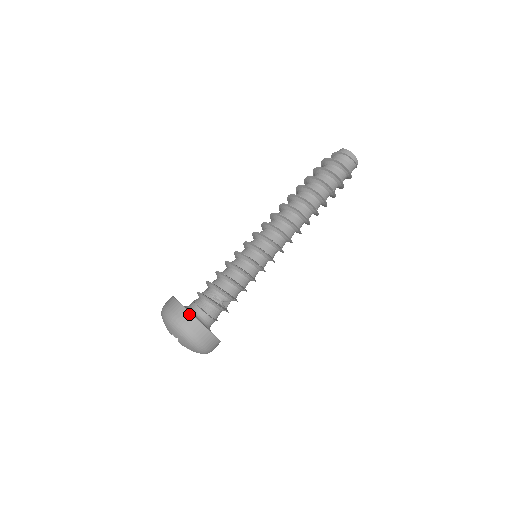
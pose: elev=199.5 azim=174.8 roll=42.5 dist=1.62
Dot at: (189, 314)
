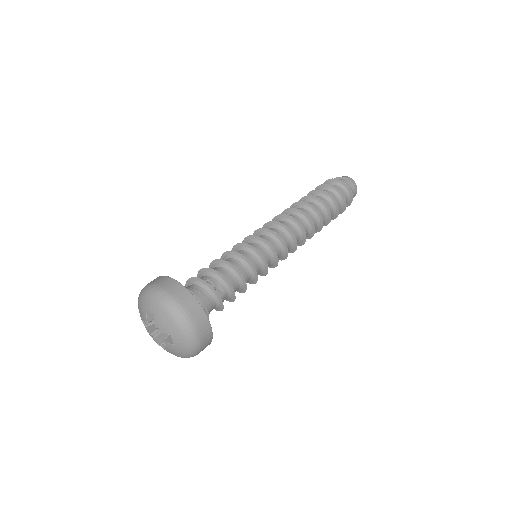
Dot at: (171, 279)
